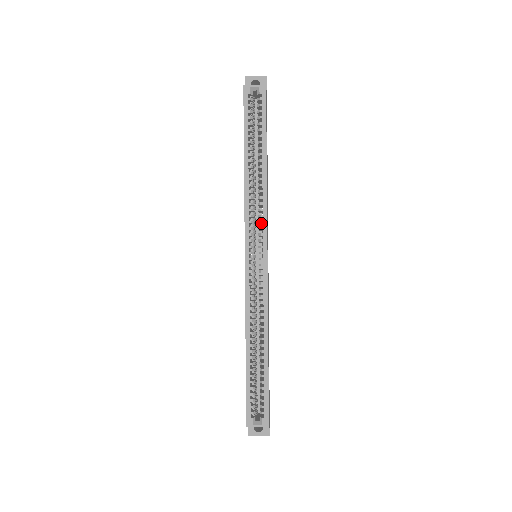
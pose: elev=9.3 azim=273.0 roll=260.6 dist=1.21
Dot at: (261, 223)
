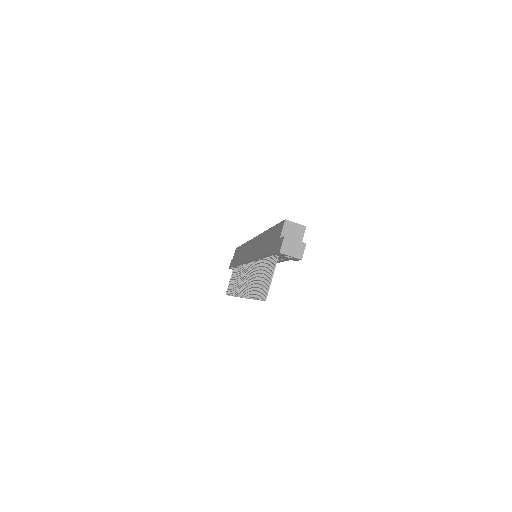
Dot at: occluded
